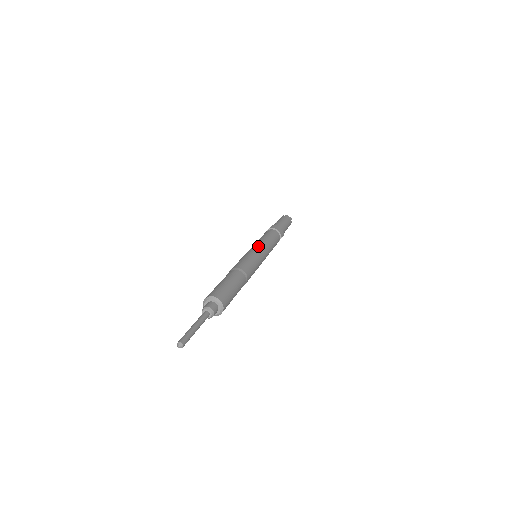
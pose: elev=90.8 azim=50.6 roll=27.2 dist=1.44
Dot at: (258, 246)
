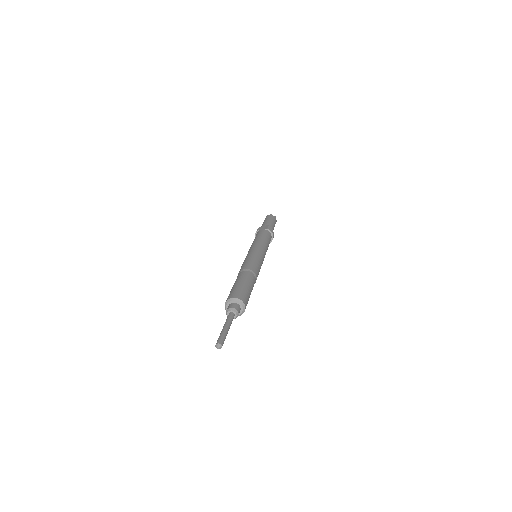
Dot at: (263, 249)
